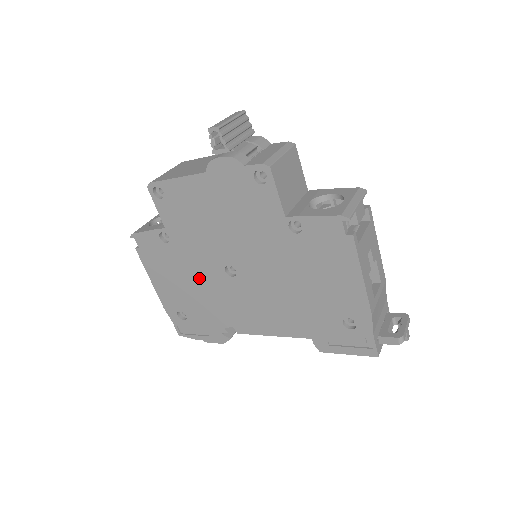
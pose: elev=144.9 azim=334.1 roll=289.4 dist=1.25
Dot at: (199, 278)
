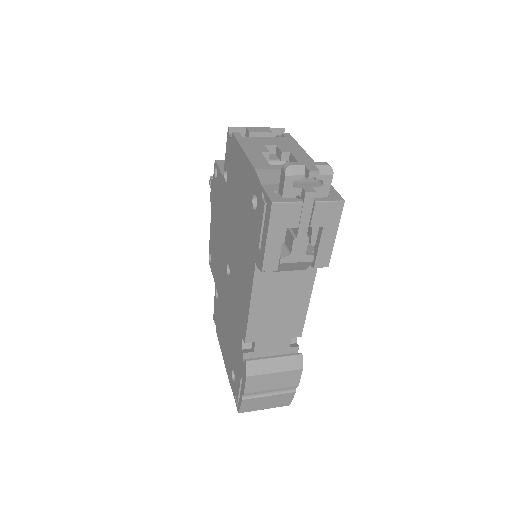
Dot at: (227, 307)
